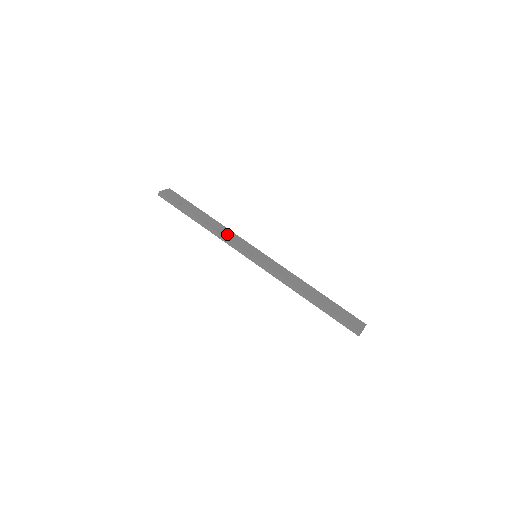
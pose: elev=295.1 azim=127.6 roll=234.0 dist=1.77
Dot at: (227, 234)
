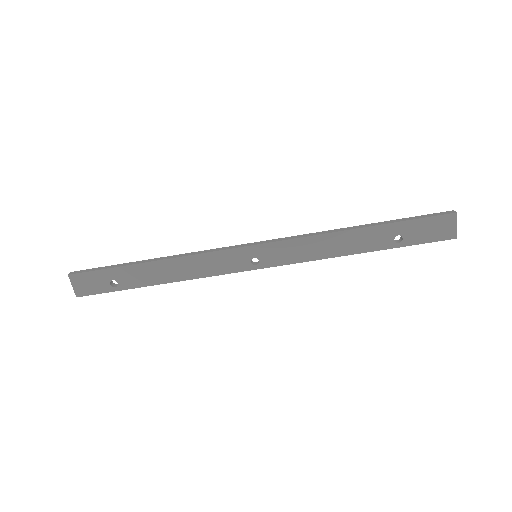
Dot at: (199, 268)
